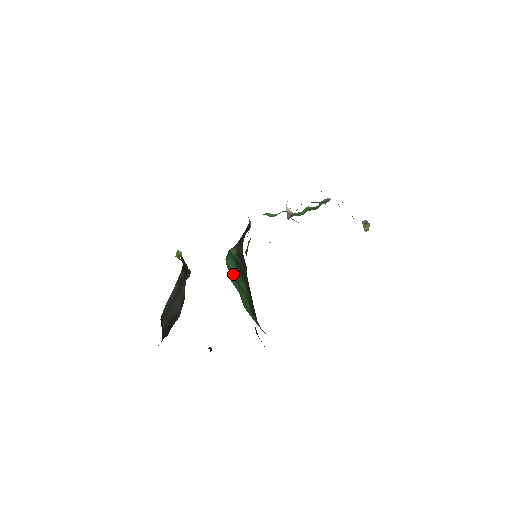
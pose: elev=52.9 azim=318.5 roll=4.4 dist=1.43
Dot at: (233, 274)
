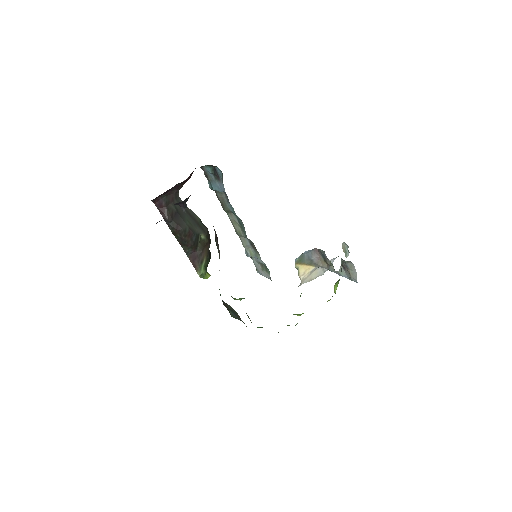
Dot at: occluded
